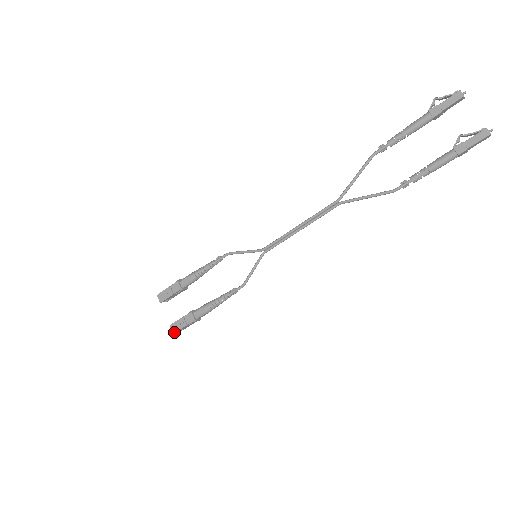
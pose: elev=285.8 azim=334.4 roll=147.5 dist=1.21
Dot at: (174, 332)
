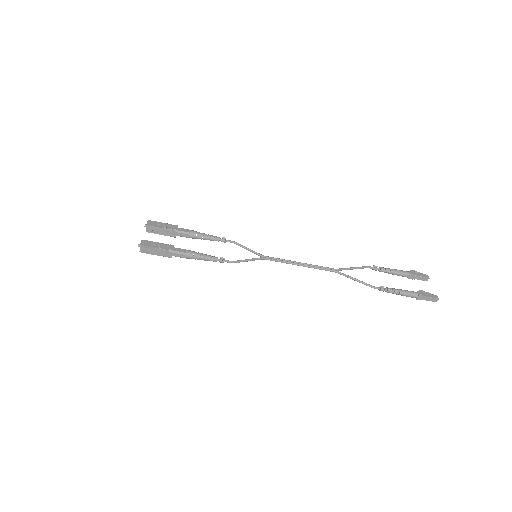
Dot at: (142, 245)
